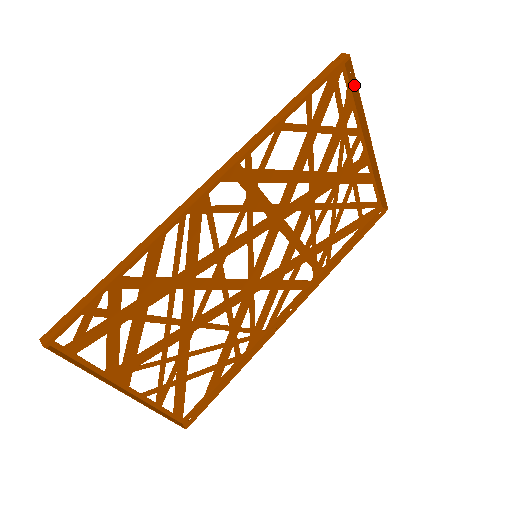
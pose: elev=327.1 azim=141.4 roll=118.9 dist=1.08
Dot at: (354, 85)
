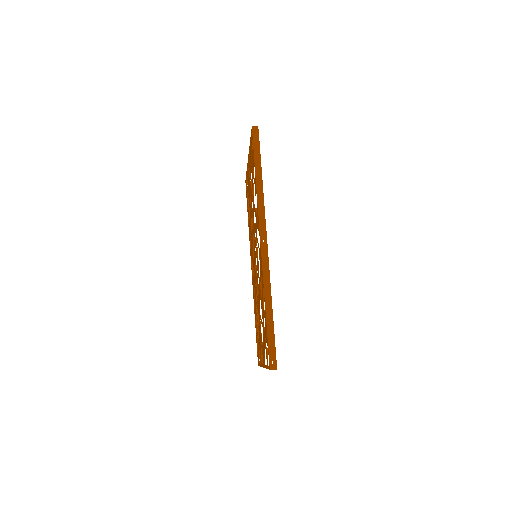
Dot at: occluded
